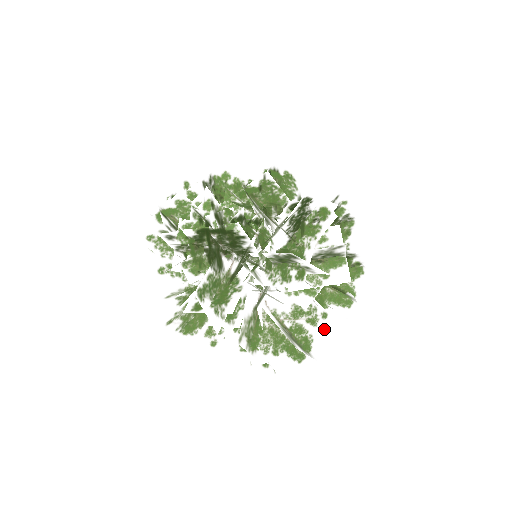
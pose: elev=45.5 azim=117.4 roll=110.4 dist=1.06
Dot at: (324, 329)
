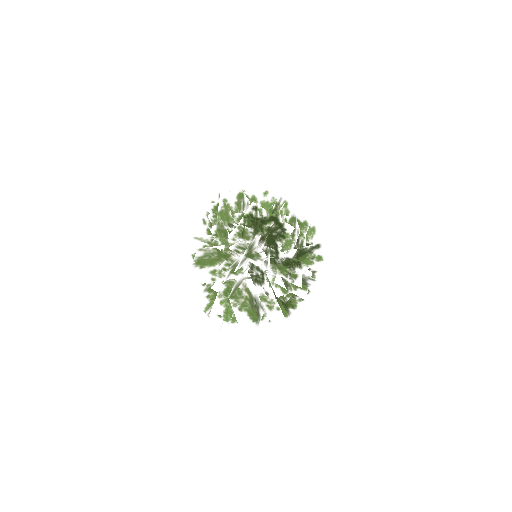
Dot at: (275, 315)
